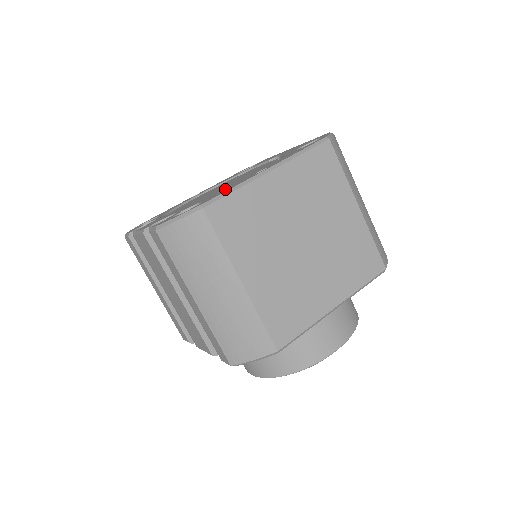
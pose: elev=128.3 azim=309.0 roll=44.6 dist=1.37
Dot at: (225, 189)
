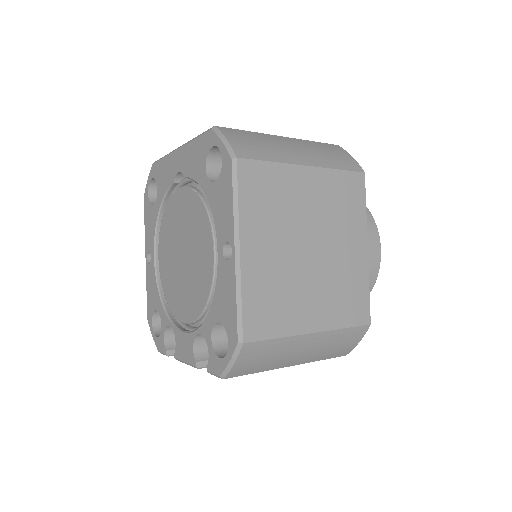
Dot at: (222, 295)
